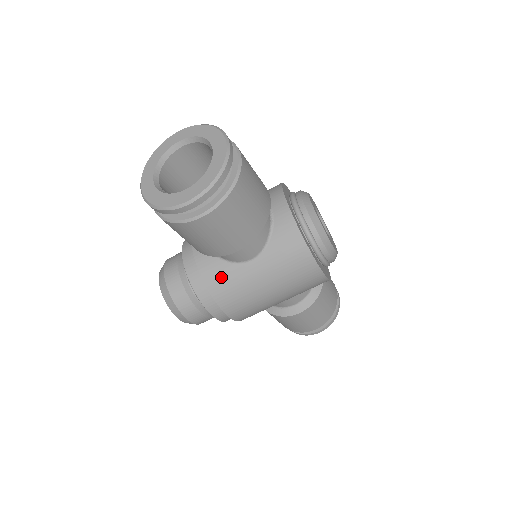
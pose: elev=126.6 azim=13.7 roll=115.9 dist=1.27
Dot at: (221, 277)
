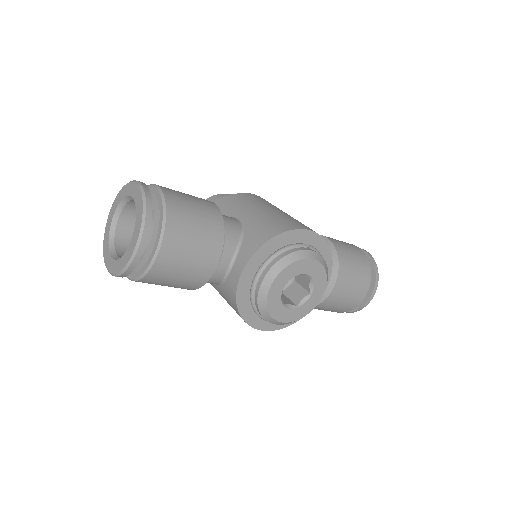
Dot at: occluded
